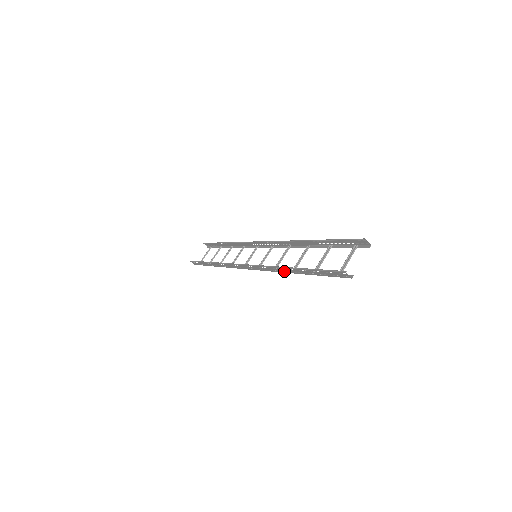
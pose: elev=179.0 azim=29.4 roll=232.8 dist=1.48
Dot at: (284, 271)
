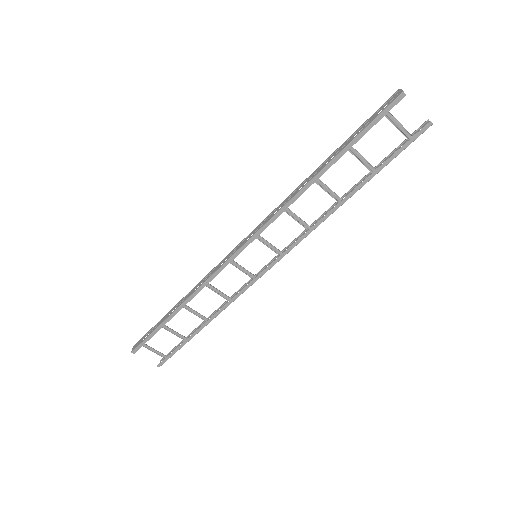
Dot at: (303, 186)
